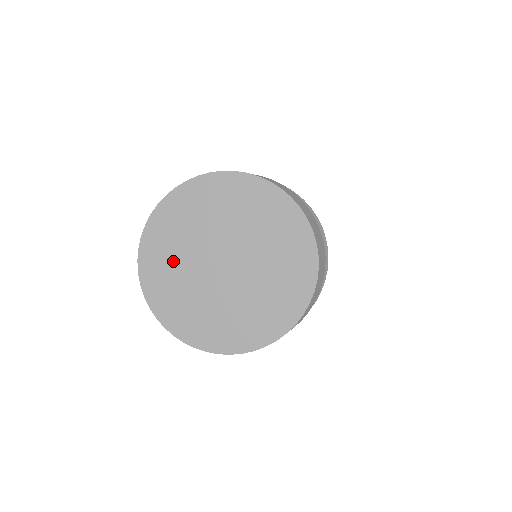
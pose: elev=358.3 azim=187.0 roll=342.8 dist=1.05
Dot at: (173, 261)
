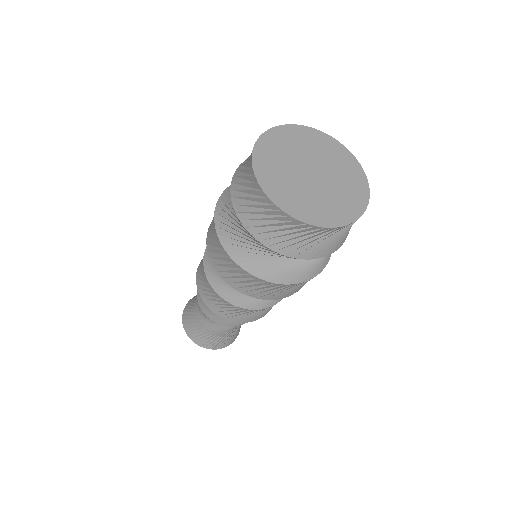
Dot at: (284, 183)
